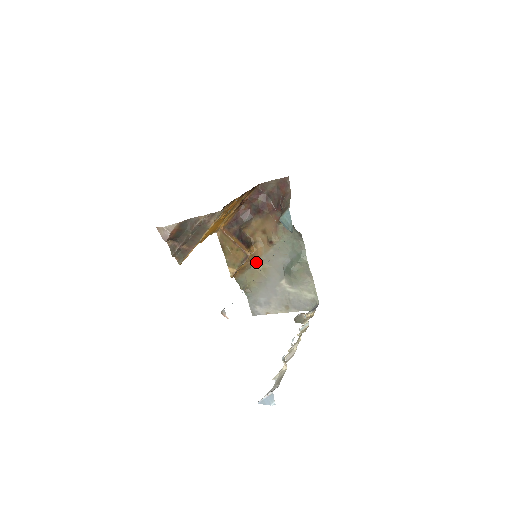
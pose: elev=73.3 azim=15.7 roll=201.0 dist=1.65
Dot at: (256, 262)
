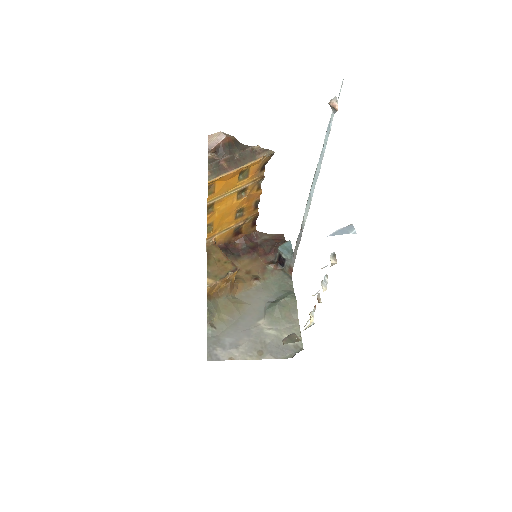
Dot at: (233, 296)
